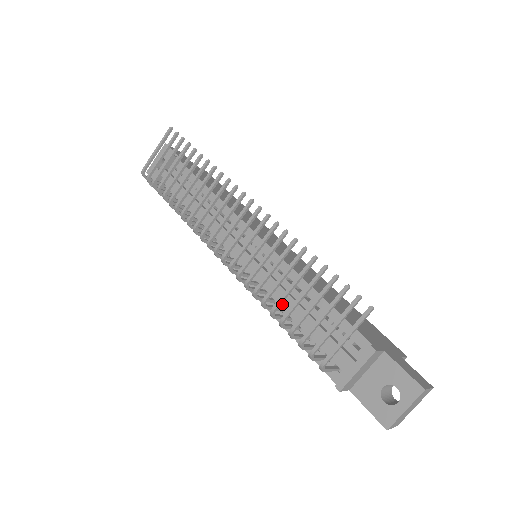
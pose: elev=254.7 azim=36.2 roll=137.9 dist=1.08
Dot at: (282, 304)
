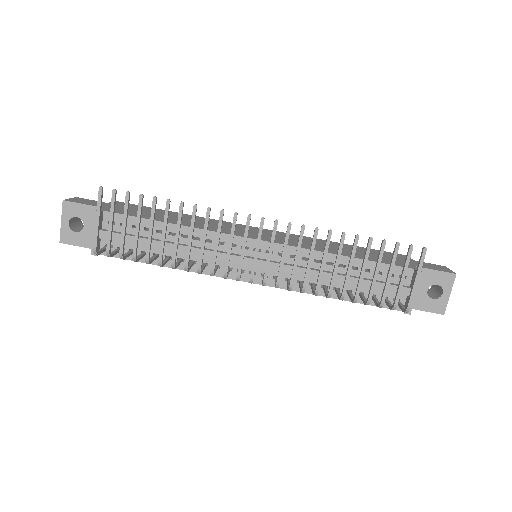
Dot at: (322, 283)
